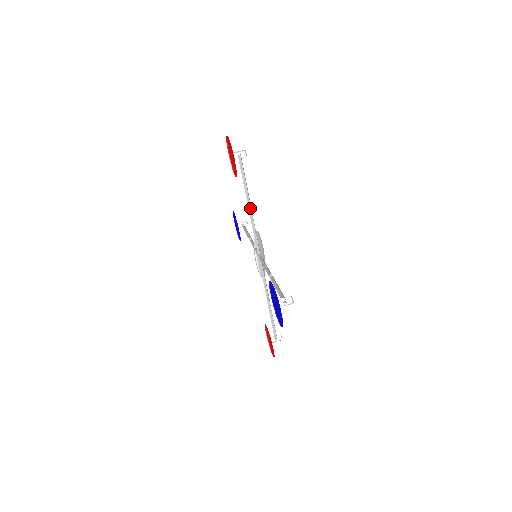
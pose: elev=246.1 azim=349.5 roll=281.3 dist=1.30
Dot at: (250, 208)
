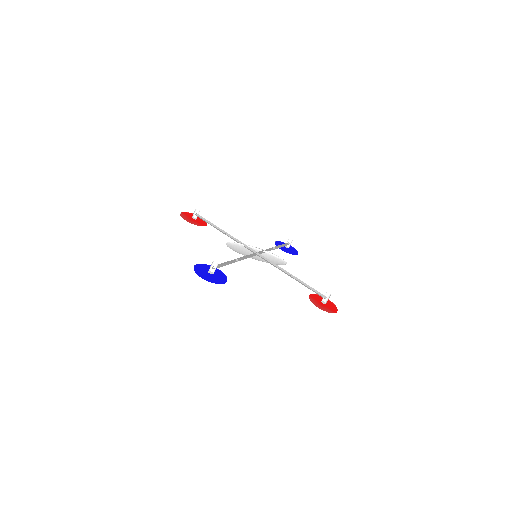
Dot at: (227, 233)
